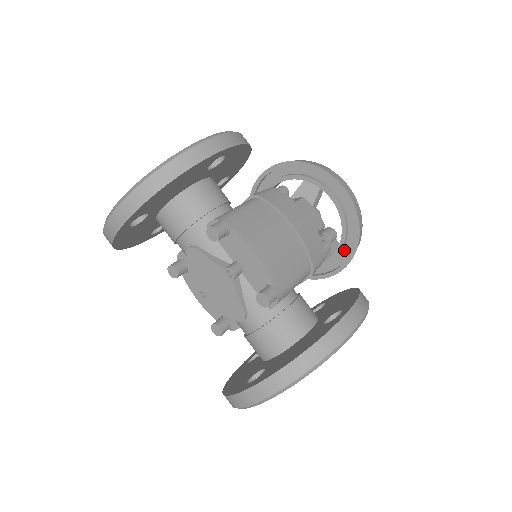
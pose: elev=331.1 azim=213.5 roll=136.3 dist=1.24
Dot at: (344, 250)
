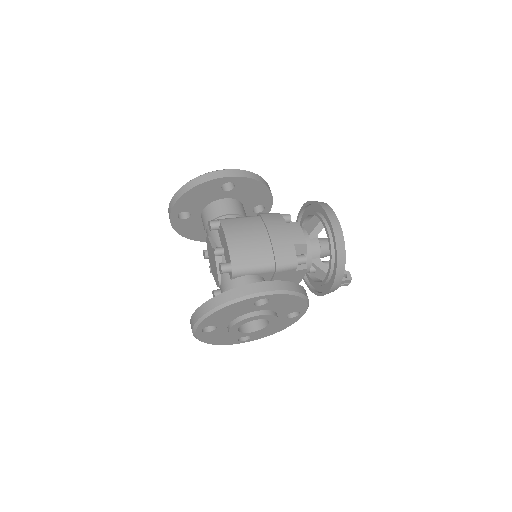
Dot at: occluded
